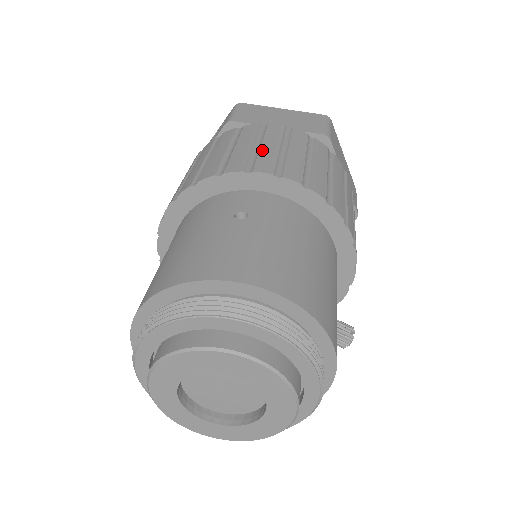
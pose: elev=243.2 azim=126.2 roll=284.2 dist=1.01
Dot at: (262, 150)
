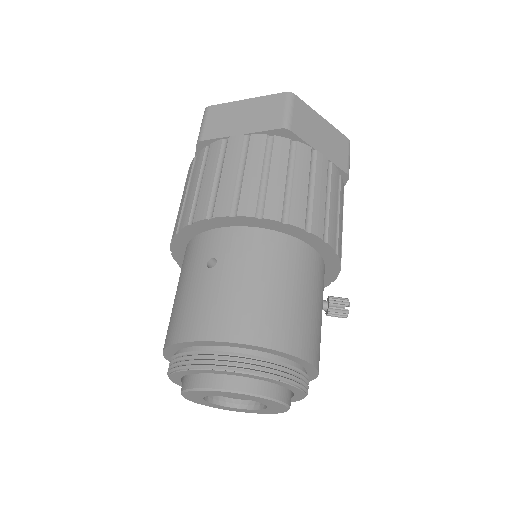
Dot at: (221, 183)
